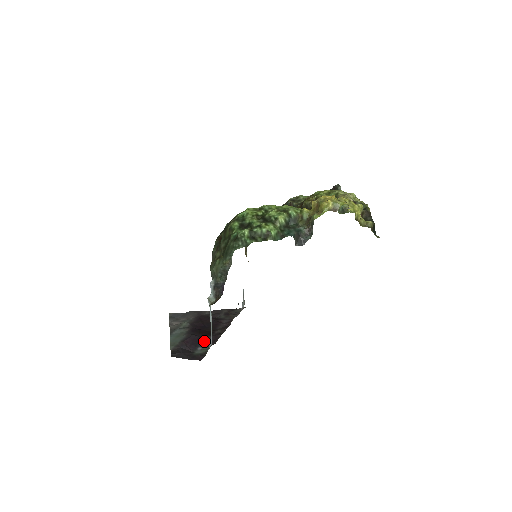
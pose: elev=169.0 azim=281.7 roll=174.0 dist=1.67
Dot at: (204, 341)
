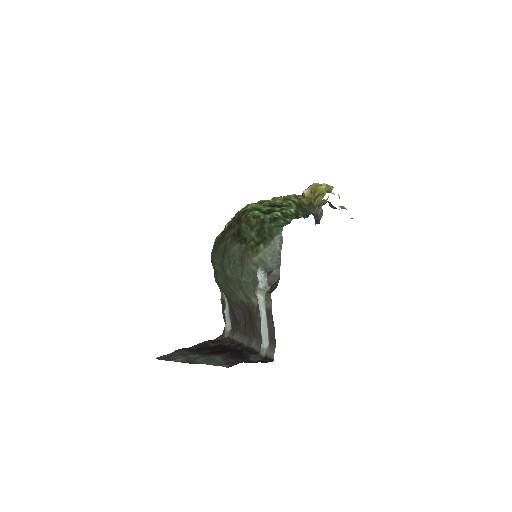
Dot at: (244, 354)
